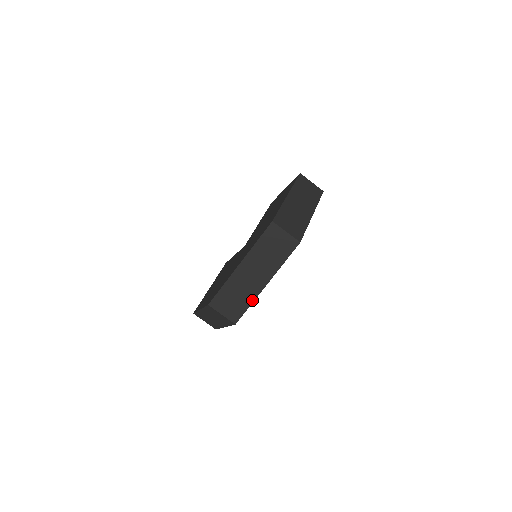
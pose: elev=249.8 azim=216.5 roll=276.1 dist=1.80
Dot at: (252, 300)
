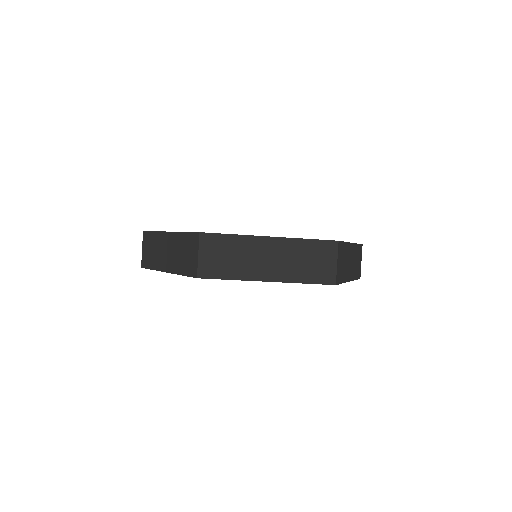
Dot at: (239, 277)
